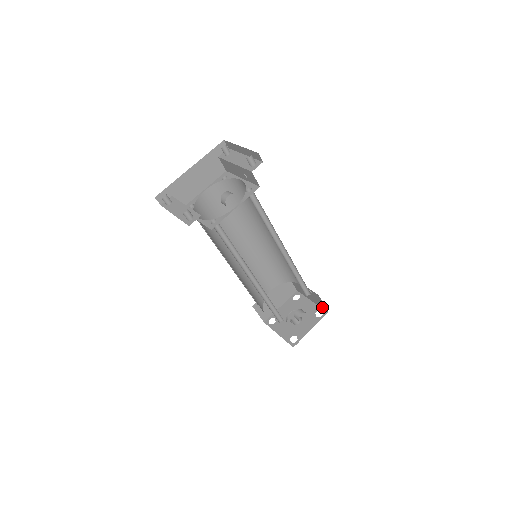
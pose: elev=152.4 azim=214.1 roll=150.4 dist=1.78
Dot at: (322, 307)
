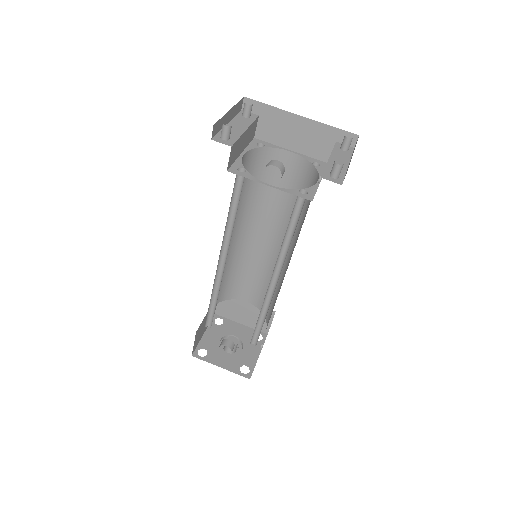
Dot at: occluded
